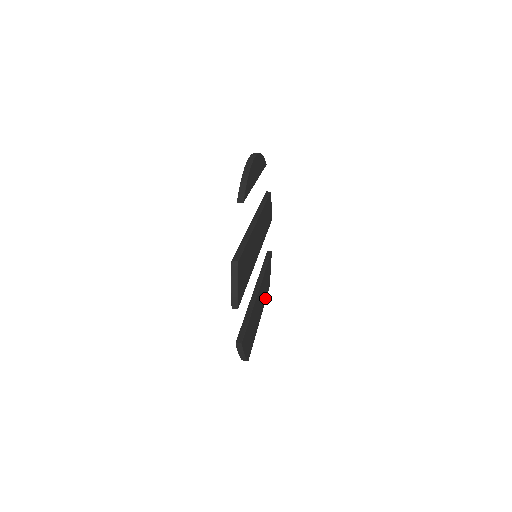
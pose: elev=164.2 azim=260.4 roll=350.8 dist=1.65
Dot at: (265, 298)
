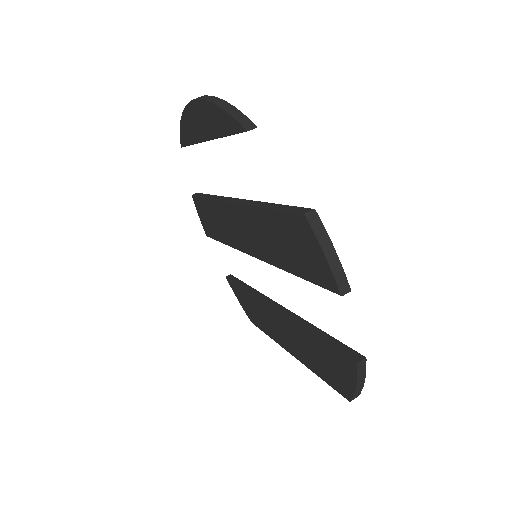
Dot at: occluded
